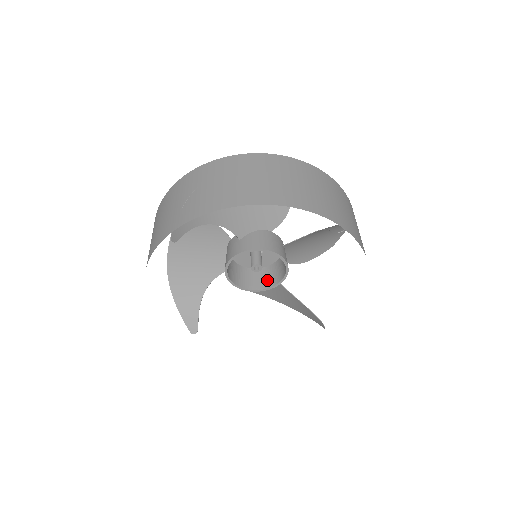
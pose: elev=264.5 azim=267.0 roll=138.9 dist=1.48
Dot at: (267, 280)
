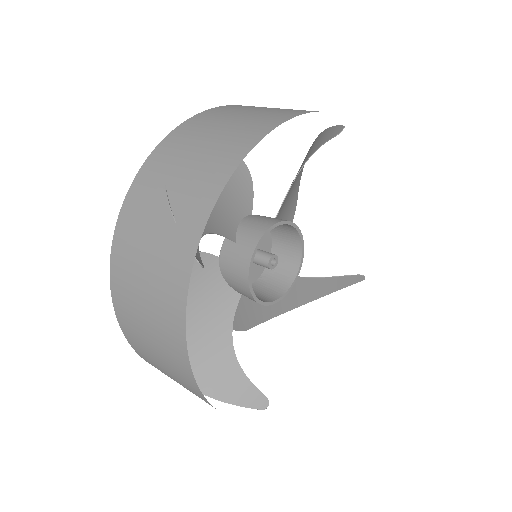
Dot at: (283, 276)
